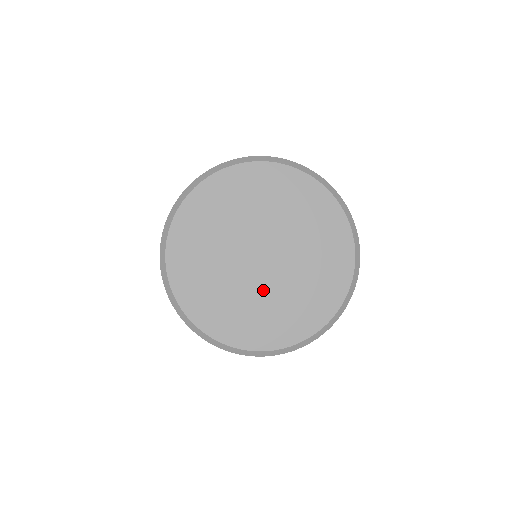
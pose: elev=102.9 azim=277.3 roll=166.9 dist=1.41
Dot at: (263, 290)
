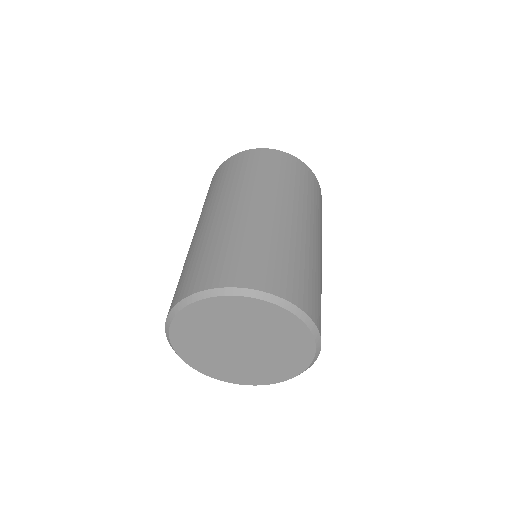
Dot at: (238, 360)
